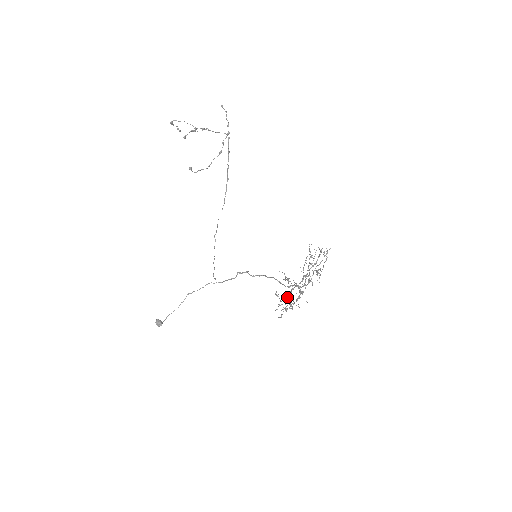
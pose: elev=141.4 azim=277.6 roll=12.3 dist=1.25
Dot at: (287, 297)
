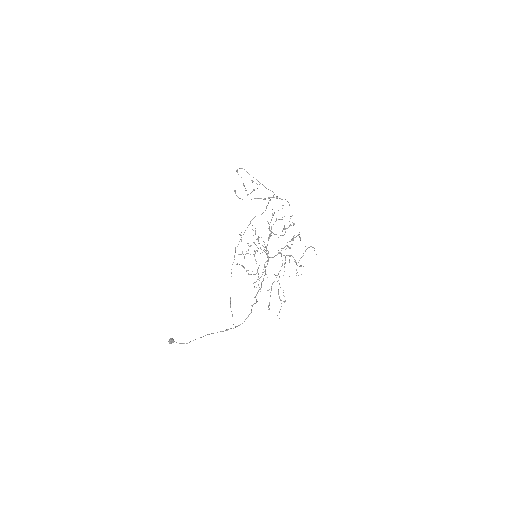
Dot at: (250, 245)
